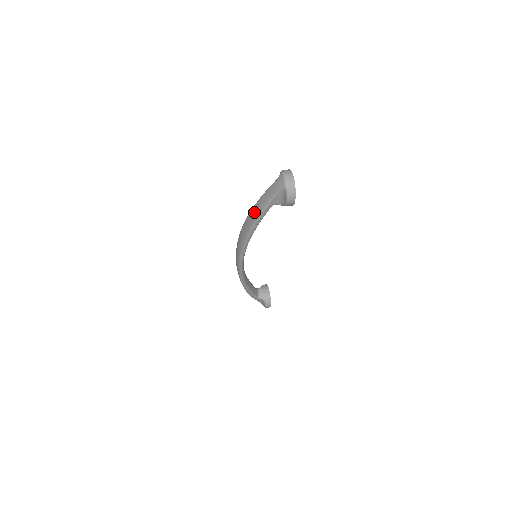
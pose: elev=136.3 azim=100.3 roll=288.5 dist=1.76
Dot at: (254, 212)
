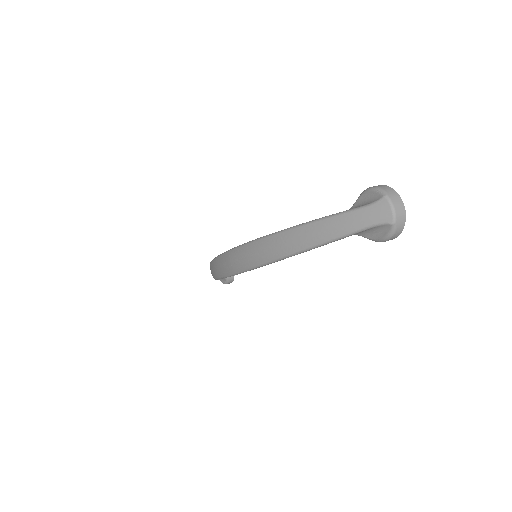
Dot at: (308, 235)
